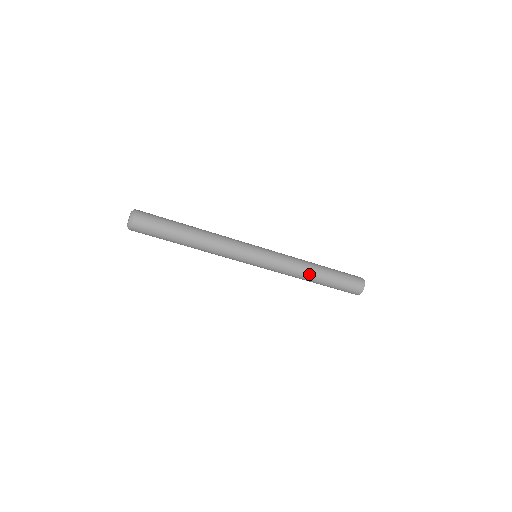
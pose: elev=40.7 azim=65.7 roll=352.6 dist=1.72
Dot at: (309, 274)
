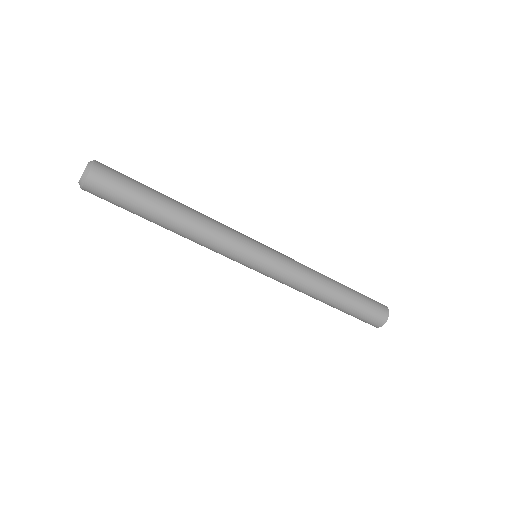
Dot at: (318, 296)
